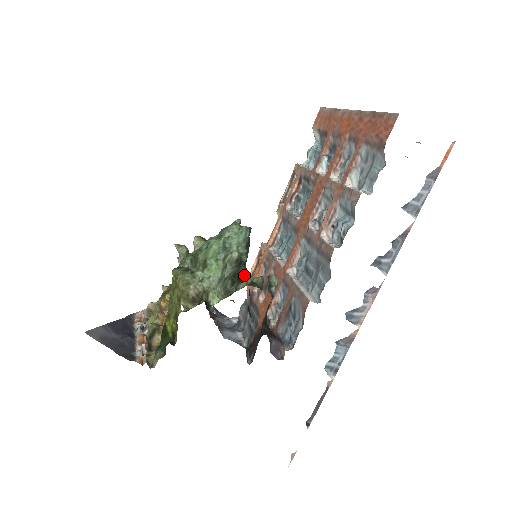
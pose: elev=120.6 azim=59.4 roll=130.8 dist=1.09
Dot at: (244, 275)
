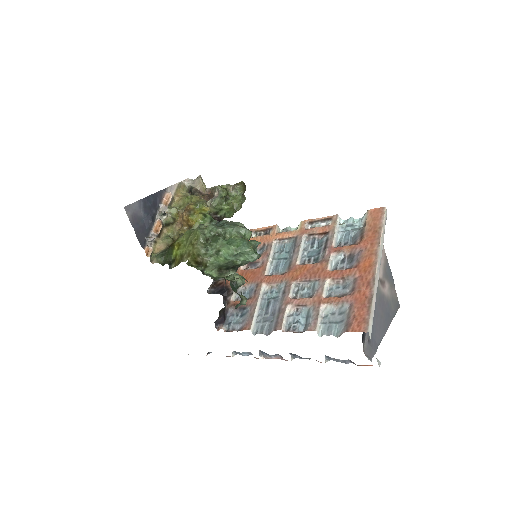
Dot at: occluded
